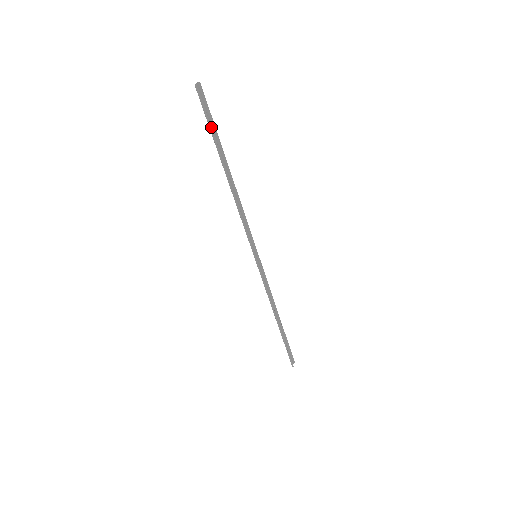
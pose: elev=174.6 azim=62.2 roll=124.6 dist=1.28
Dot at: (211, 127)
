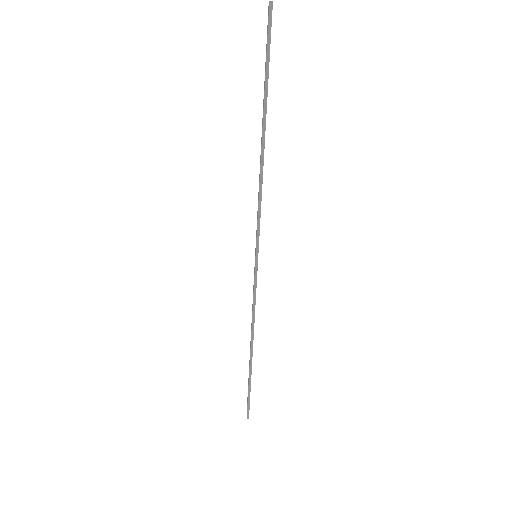
Dot at: (268, 64)
